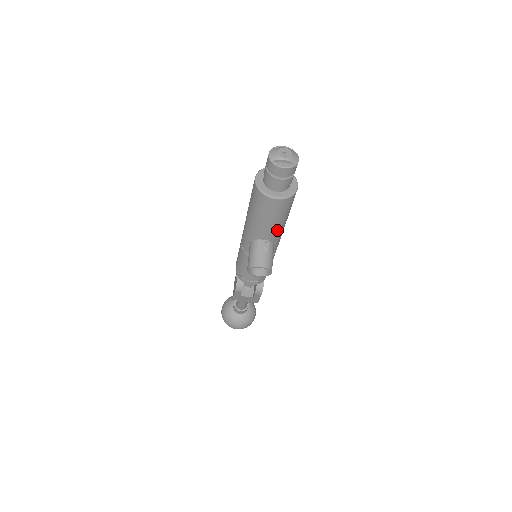
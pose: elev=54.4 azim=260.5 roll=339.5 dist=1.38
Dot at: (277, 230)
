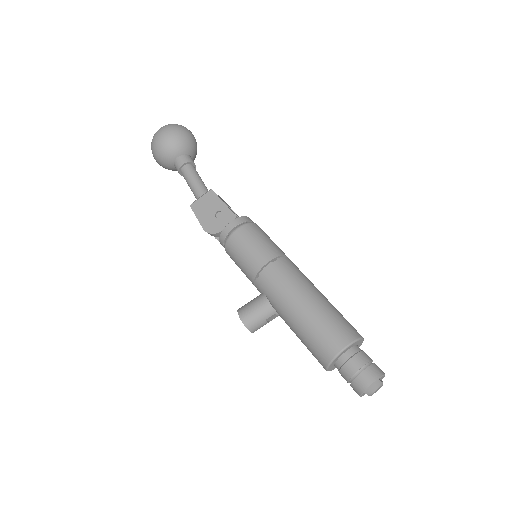
Dot at: occluded
